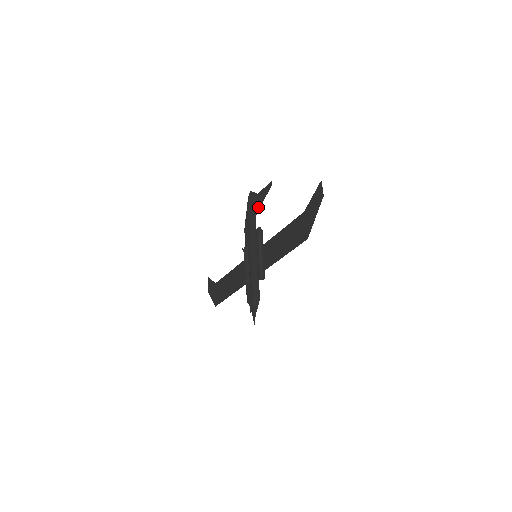
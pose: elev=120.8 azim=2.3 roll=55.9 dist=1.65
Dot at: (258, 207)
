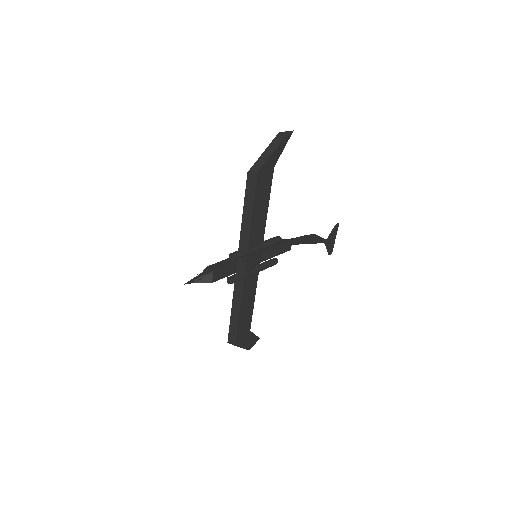
Dot at: (310, 243)
